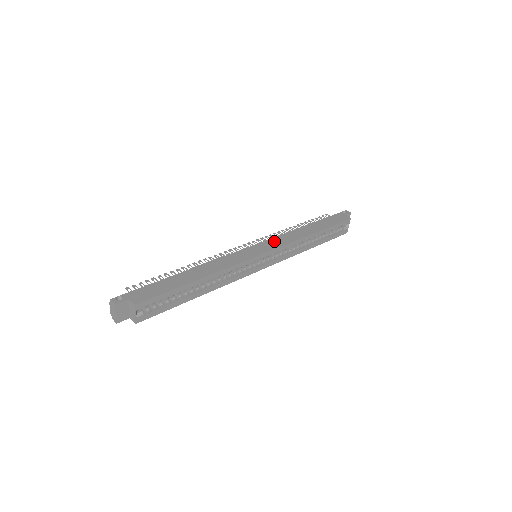
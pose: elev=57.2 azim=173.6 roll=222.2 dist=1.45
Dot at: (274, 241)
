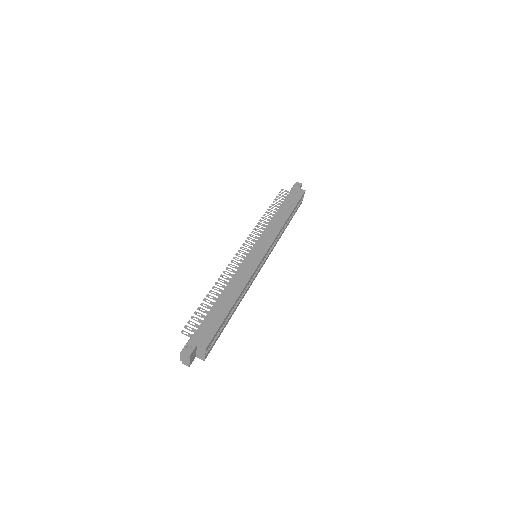
Dot at: (265, 237)
